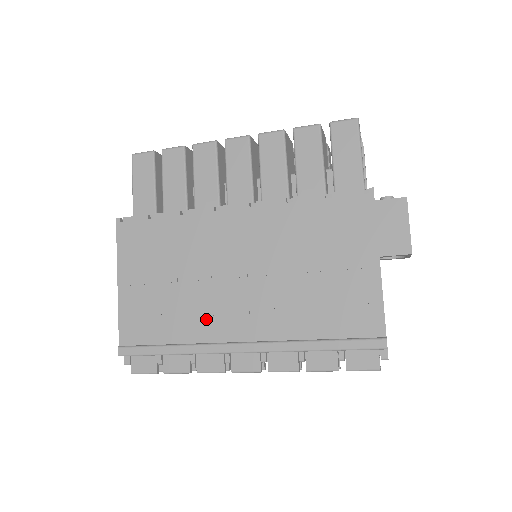
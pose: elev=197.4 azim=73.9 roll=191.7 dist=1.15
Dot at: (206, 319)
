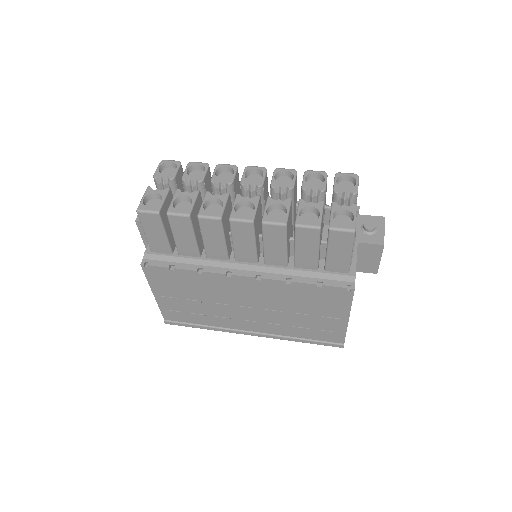
Dot at: (226, 320)
